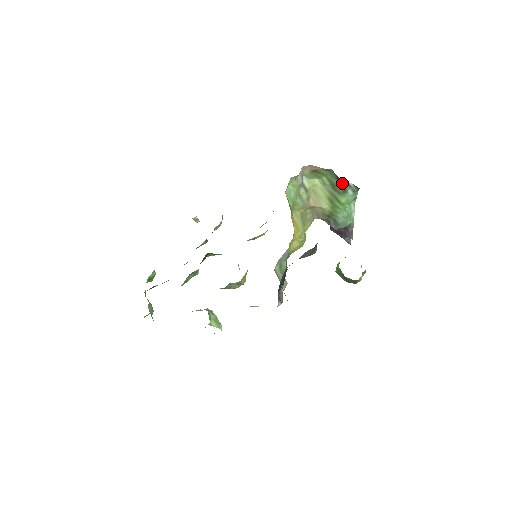
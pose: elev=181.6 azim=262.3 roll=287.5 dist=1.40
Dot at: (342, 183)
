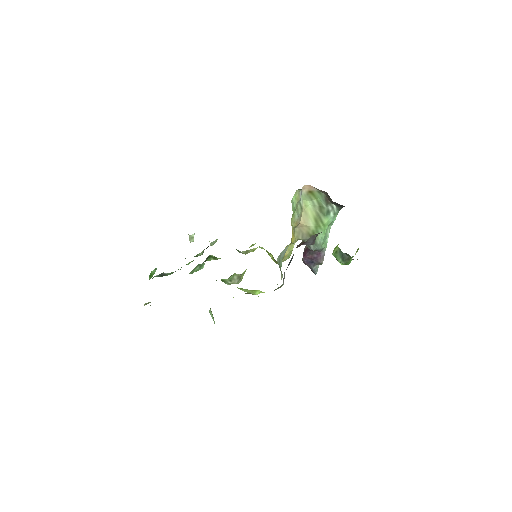
Dot at: (328, 204)
